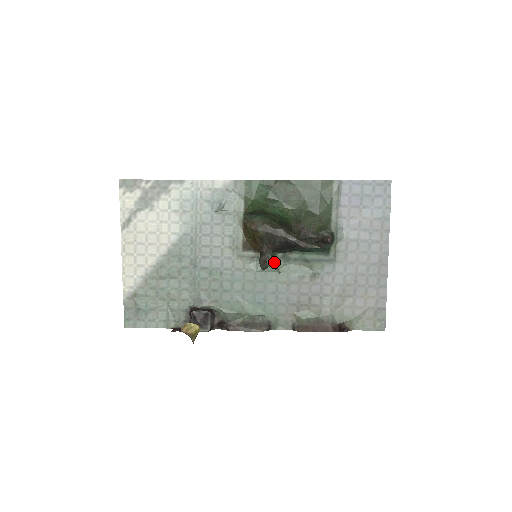
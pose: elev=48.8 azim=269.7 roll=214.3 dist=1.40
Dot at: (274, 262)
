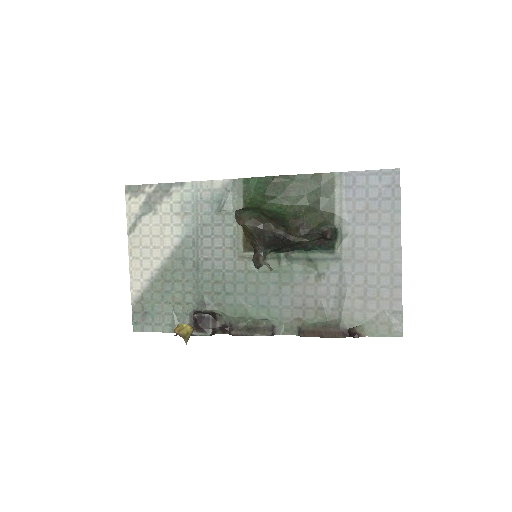
Dot at: (276, 262)
